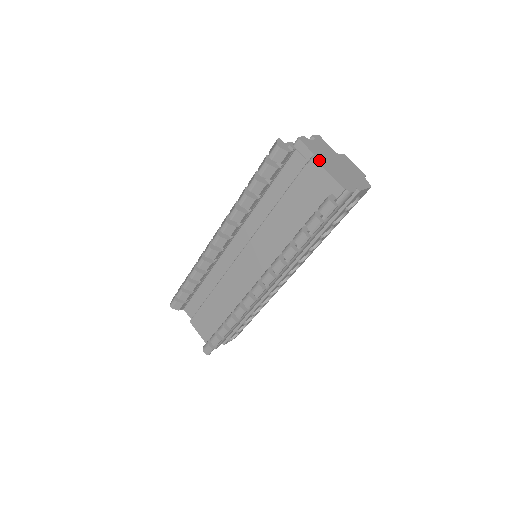
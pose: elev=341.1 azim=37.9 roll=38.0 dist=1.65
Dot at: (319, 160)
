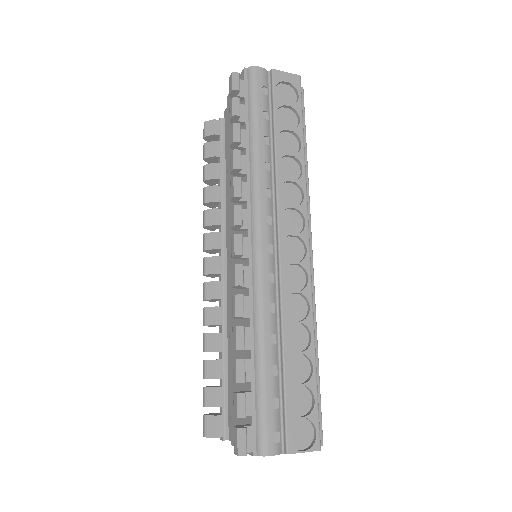
Dot at: occluded
